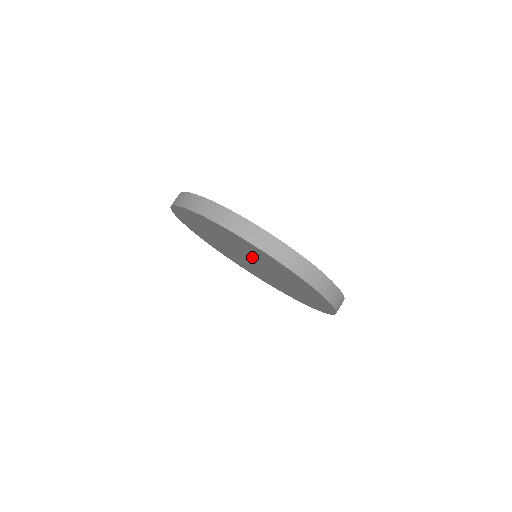
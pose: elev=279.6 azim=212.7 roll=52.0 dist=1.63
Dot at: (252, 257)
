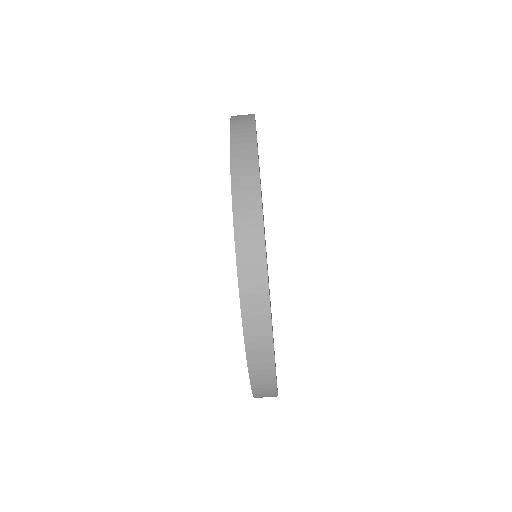
Dot at: occluded
